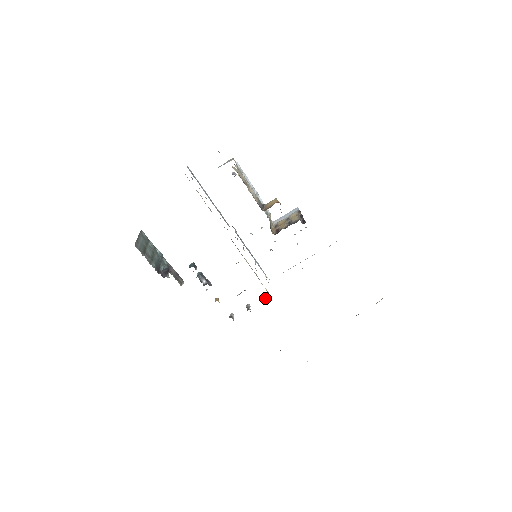
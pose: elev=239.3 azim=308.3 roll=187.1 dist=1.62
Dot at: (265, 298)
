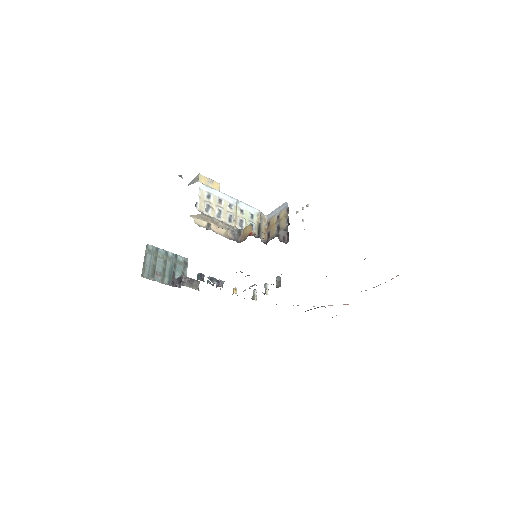
Dot at: (278, 283)
